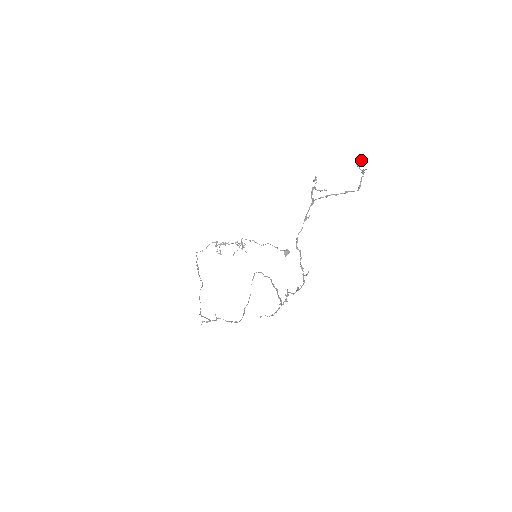
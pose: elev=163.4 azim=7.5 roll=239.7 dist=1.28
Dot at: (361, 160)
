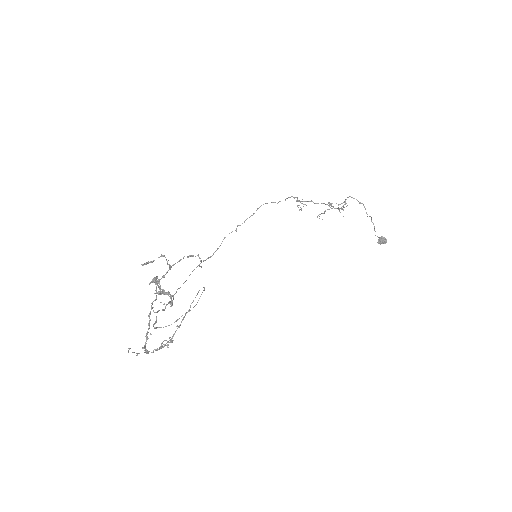
Dot at: (150, 282)
